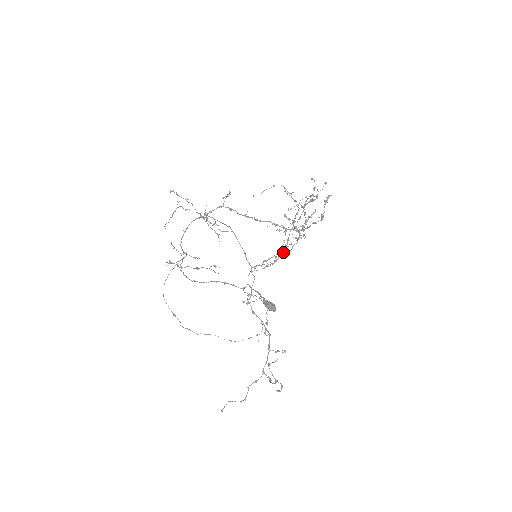
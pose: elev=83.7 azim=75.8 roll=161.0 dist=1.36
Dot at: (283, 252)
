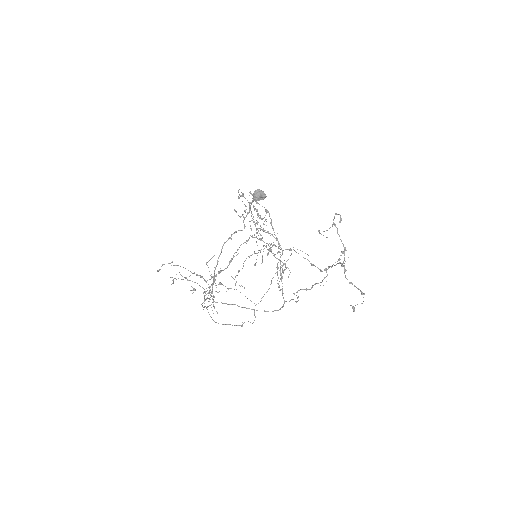
Dot at: (272, 245)
